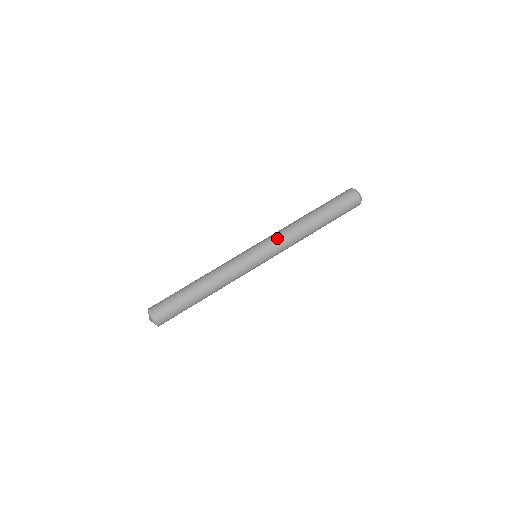
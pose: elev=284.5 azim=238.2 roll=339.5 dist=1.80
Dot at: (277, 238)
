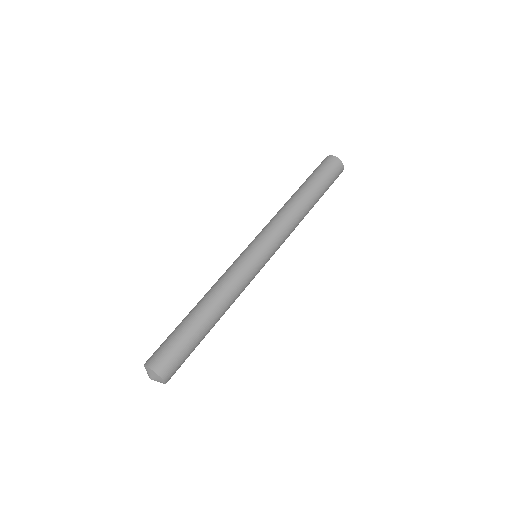
Dot at: (267, 225)
